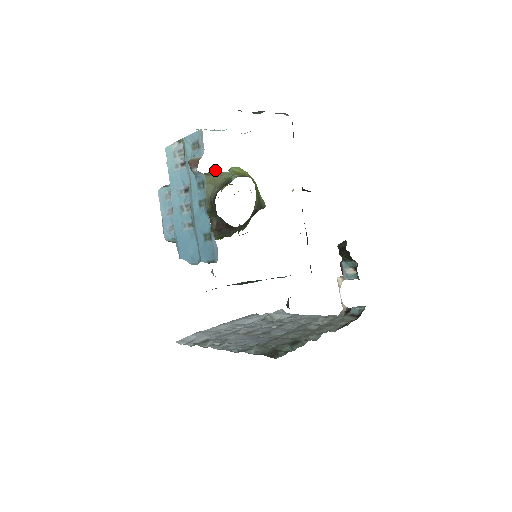
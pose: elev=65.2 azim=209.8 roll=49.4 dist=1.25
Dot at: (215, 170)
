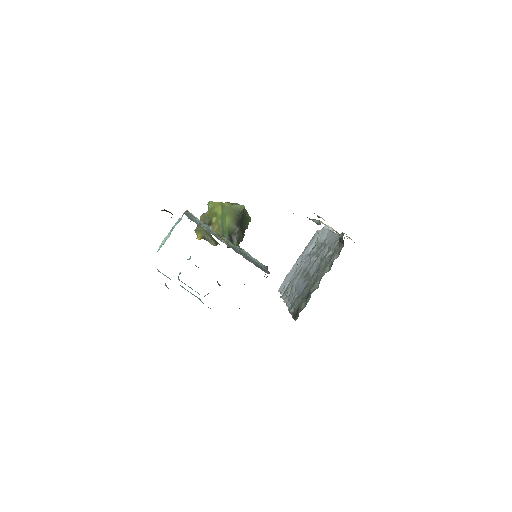
Dot at: occluded
